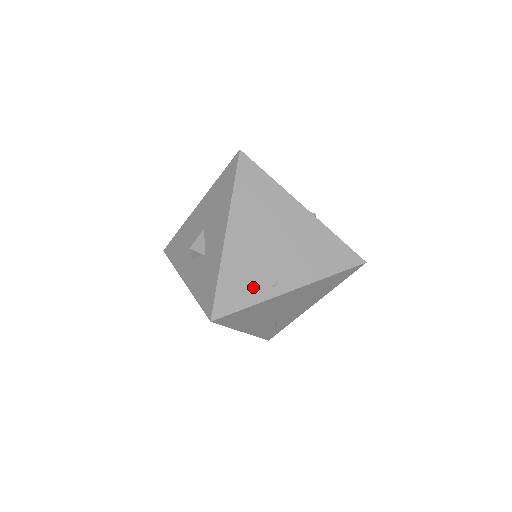
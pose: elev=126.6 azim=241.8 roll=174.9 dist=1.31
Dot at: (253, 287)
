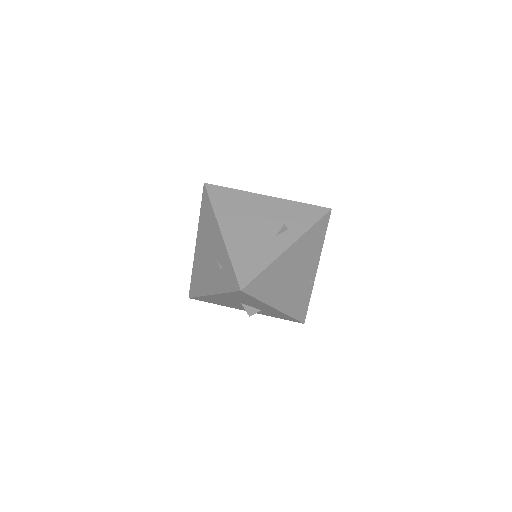
Dot at: (305, 296)
